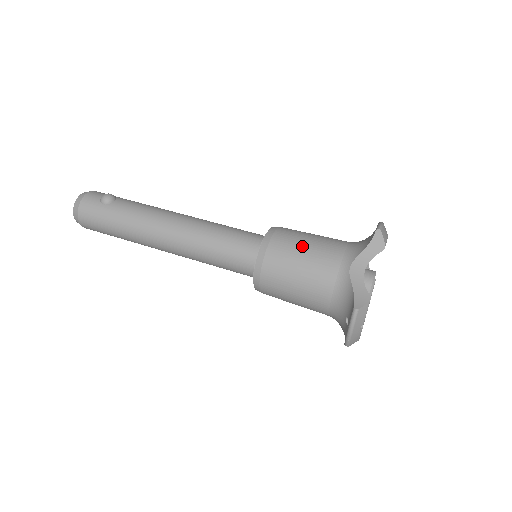
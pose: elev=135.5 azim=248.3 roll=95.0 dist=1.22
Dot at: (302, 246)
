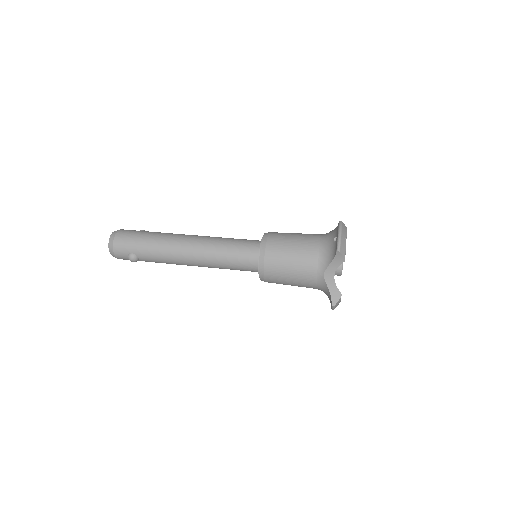
Dot at: occluded
